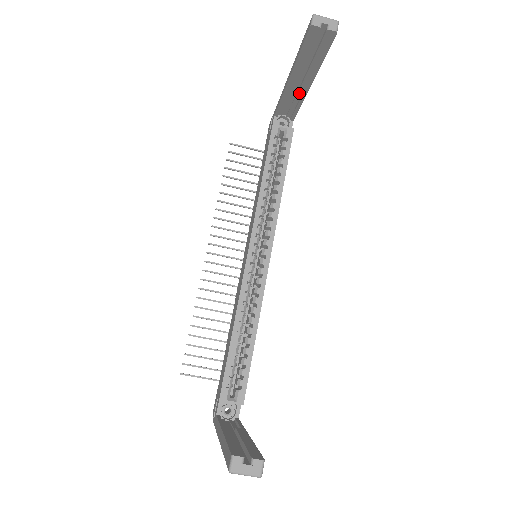
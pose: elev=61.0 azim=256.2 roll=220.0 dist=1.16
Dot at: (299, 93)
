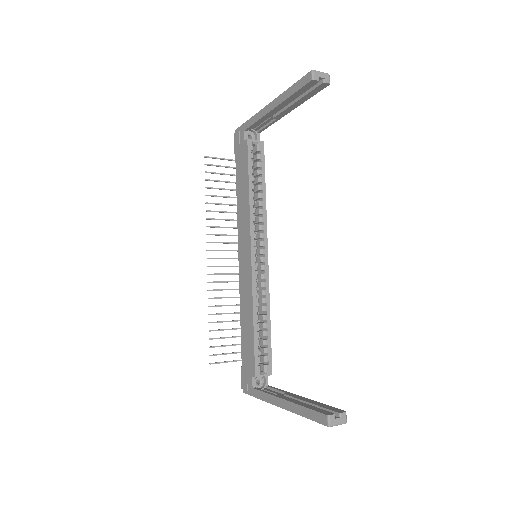
Dot at: (276, 117)
